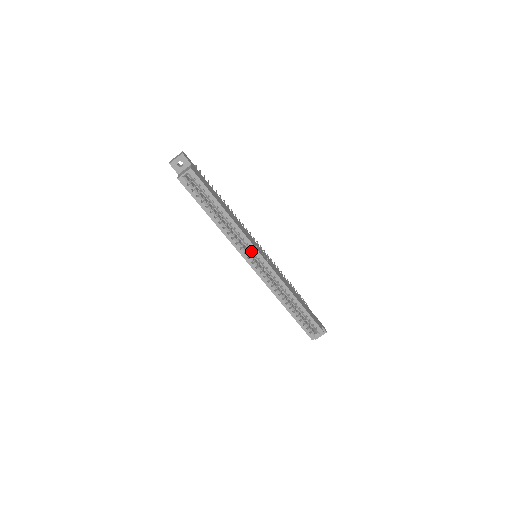
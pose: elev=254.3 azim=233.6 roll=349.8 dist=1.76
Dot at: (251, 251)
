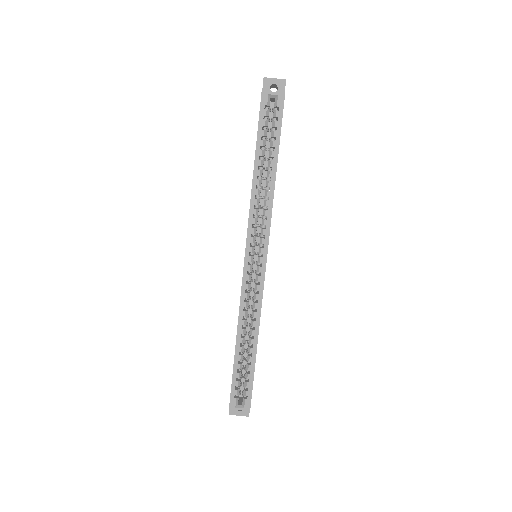
Dot at: (261, 240)
